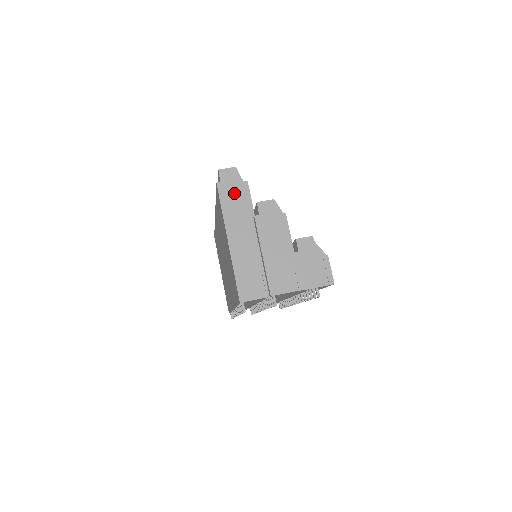
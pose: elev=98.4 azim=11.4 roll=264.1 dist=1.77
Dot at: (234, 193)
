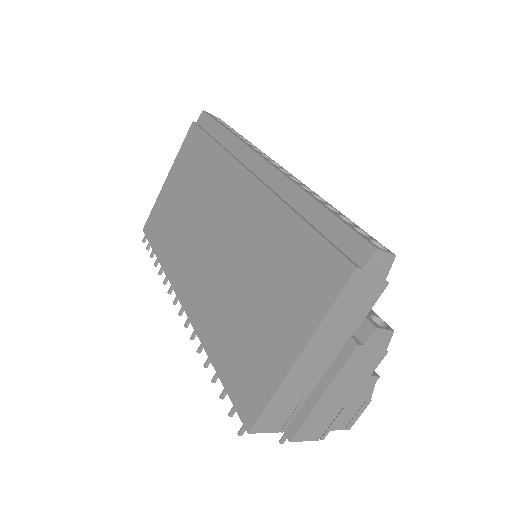
Dot at: (362, 293)
